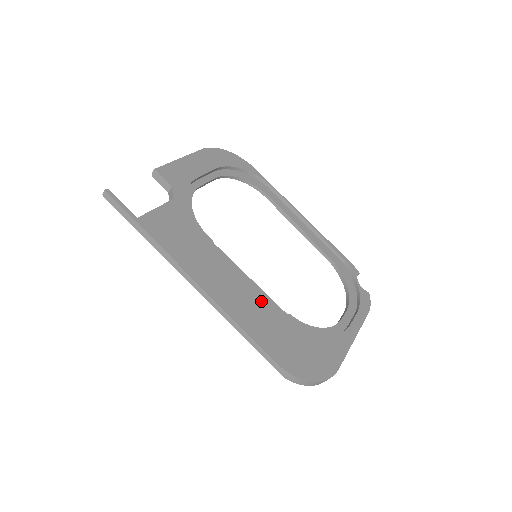
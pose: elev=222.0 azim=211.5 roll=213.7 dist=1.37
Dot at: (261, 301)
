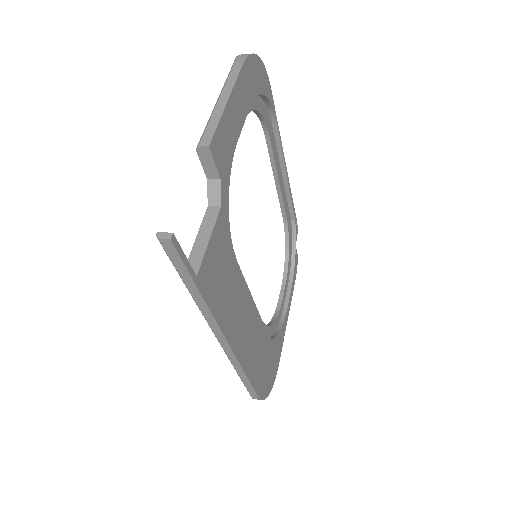
Dot at: (258, 328)
